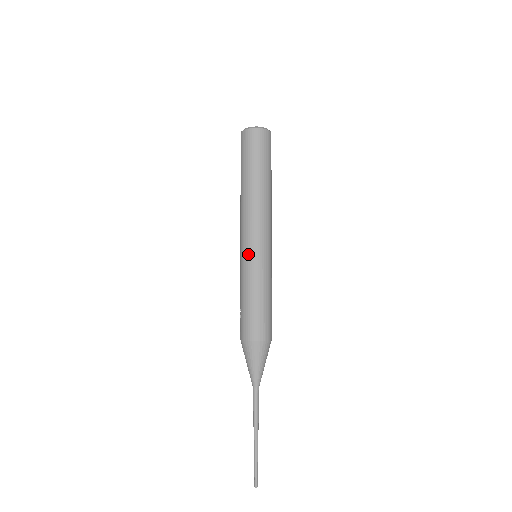
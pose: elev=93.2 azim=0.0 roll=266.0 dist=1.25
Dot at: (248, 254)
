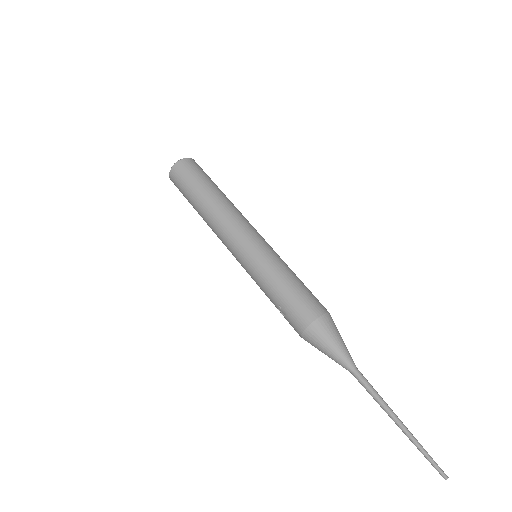
Dot at: (249, 251)
